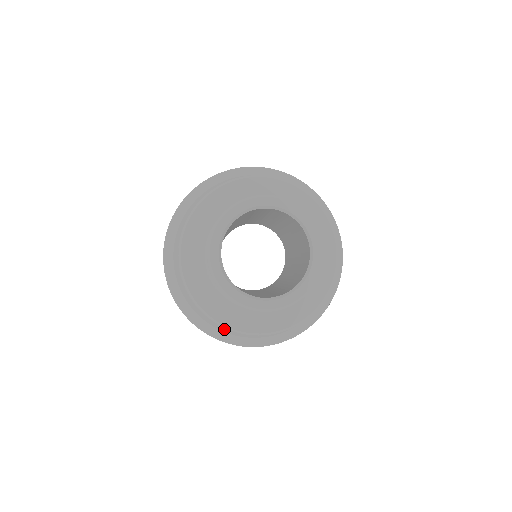
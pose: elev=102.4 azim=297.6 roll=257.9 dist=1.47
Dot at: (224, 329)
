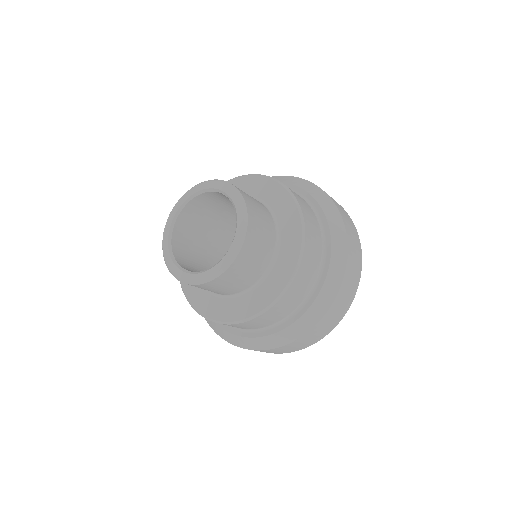
Dot at: (274, 331)
